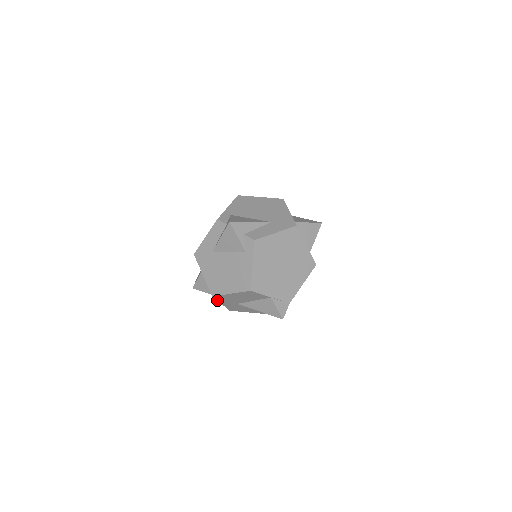
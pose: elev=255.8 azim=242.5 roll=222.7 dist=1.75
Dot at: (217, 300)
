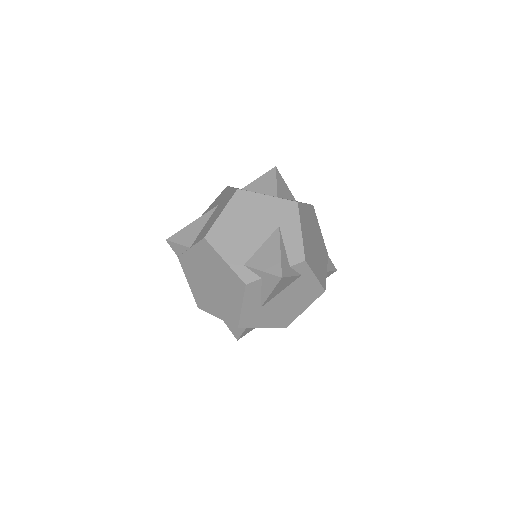
Dot at: occluded
